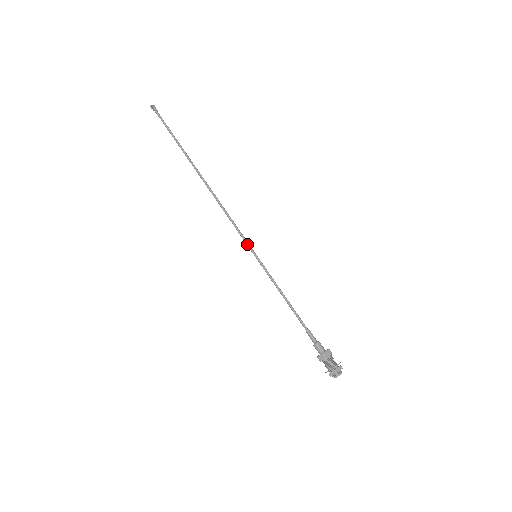
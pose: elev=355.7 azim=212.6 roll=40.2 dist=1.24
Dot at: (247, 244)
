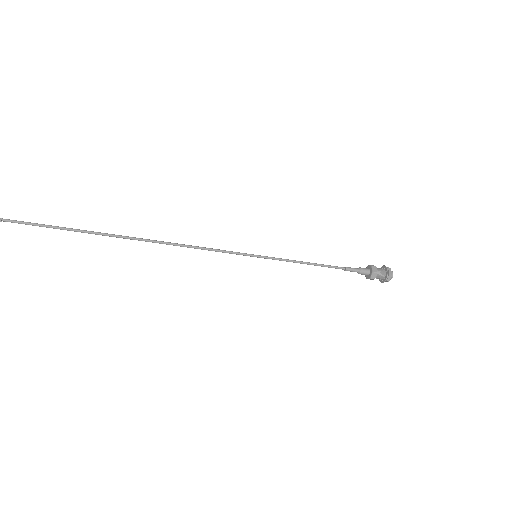
Dot at: (240, 253)
